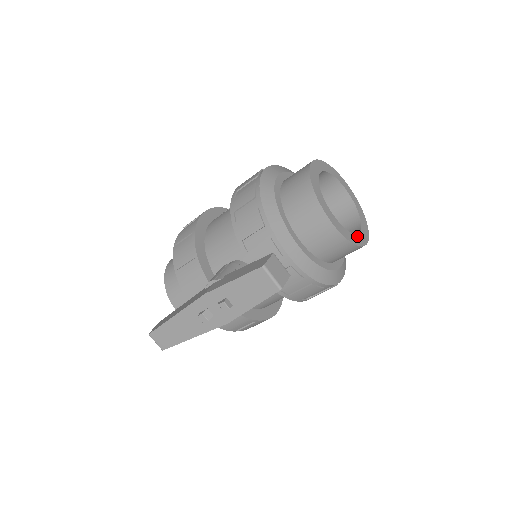
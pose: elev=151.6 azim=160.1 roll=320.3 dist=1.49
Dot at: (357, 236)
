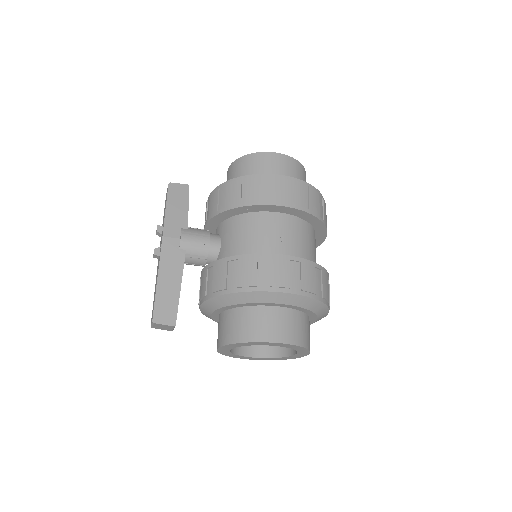
Dot at: occluded
